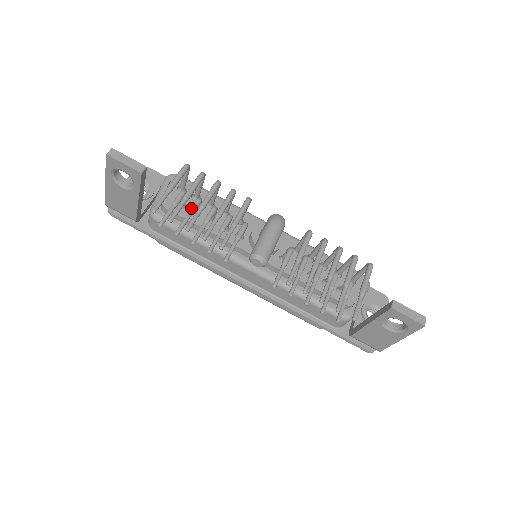
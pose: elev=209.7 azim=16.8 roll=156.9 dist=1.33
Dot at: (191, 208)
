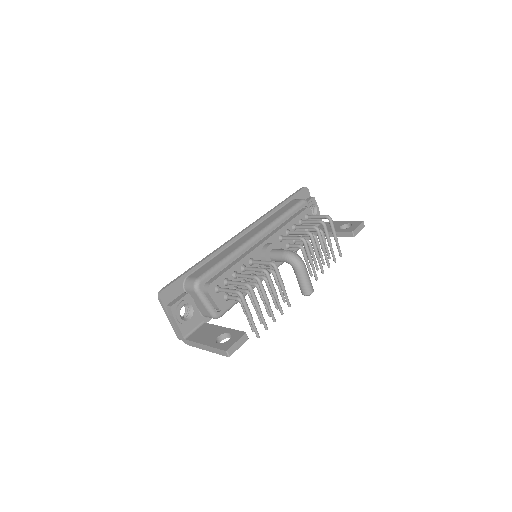
Dot at: (254, 304)
